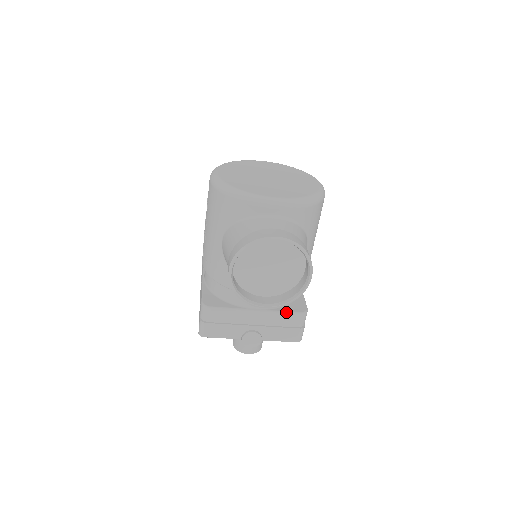
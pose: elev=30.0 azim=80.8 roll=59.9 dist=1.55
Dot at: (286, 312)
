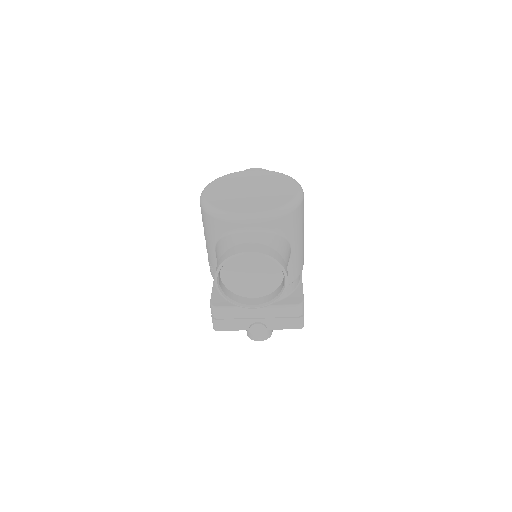
Dot at: (283, 305)
